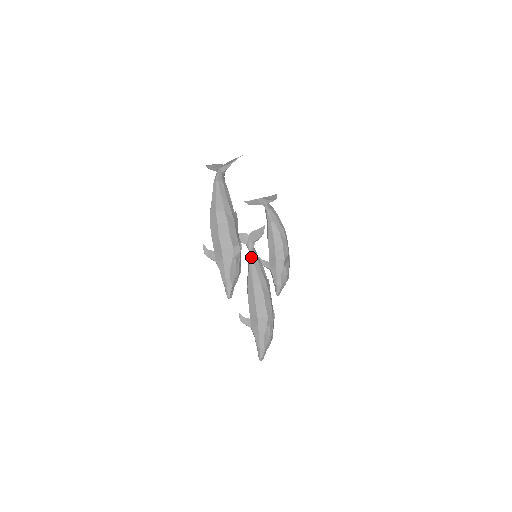
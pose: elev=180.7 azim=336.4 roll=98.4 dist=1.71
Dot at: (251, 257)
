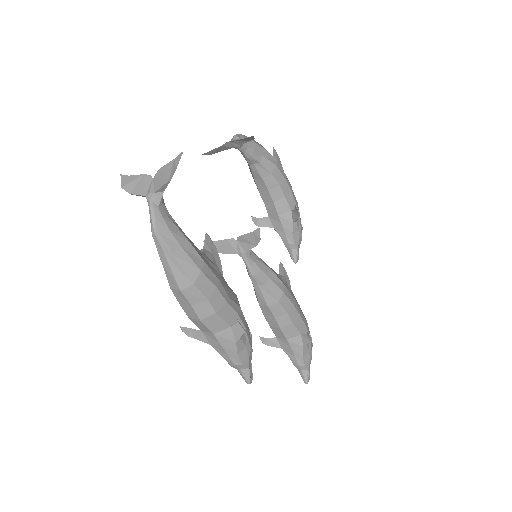
Dot at: (252, 272)
